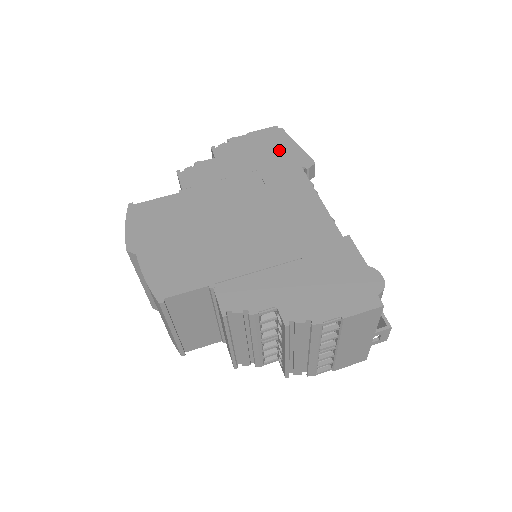
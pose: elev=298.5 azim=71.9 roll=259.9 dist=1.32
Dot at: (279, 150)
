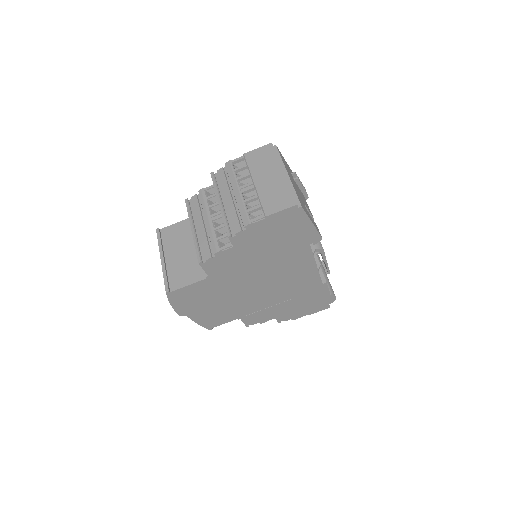
Dot at: (294, 232)
